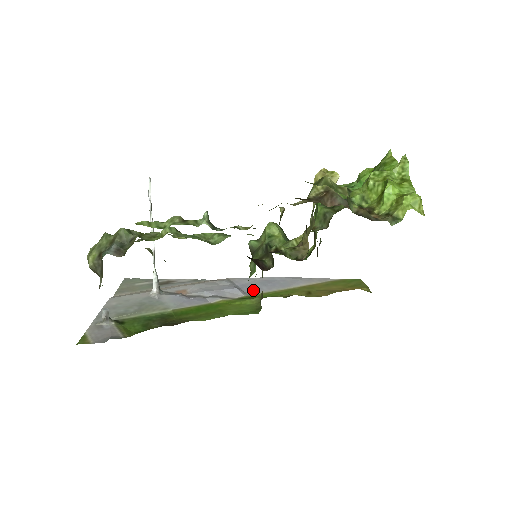
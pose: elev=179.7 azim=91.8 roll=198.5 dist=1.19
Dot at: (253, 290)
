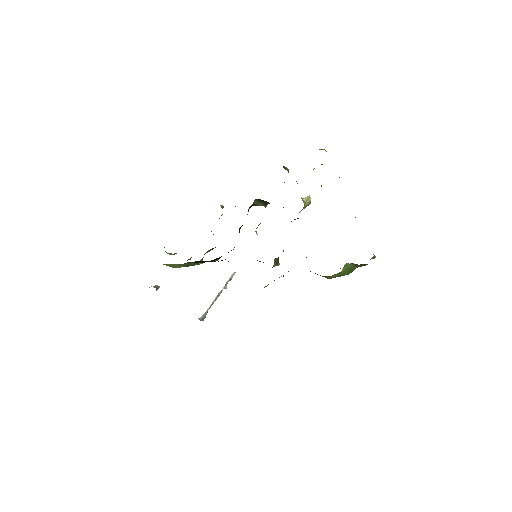
Dot at: occluded
